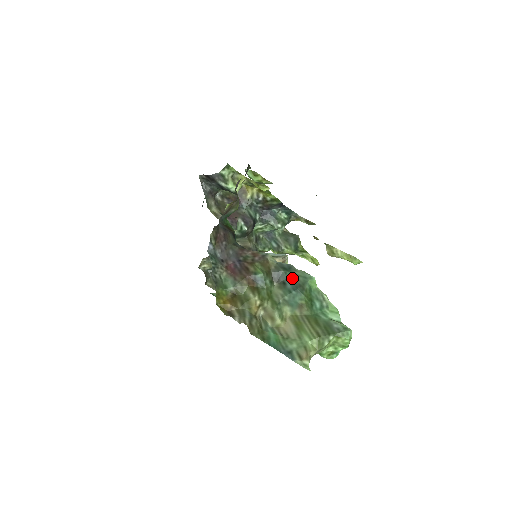
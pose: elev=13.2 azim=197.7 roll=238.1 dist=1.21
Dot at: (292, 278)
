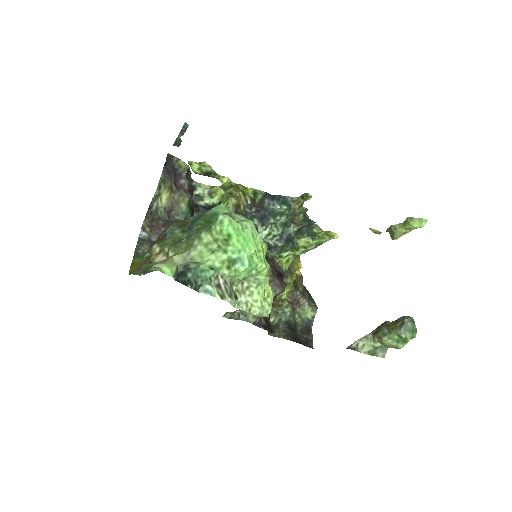
Dot at: occluded
